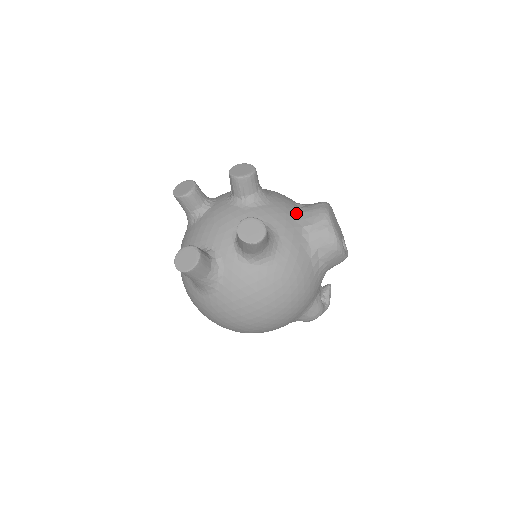
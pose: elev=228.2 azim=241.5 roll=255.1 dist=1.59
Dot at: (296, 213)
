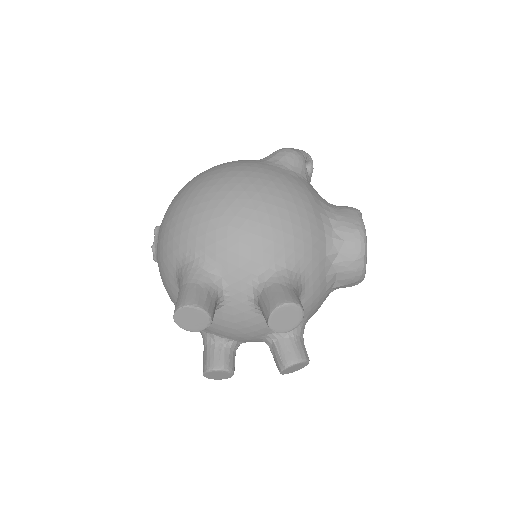
Dot at: (329, 281)
